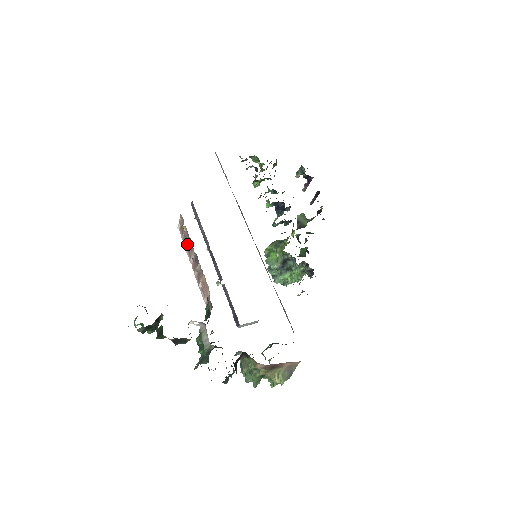
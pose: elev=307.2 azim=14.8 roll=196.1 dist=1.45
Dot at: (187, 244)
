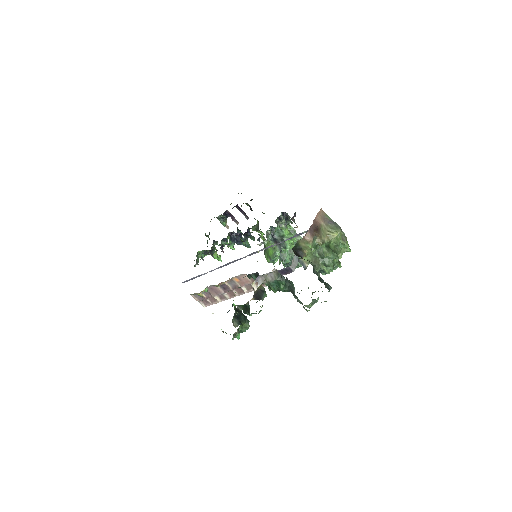
Dot at: (214, 296)
